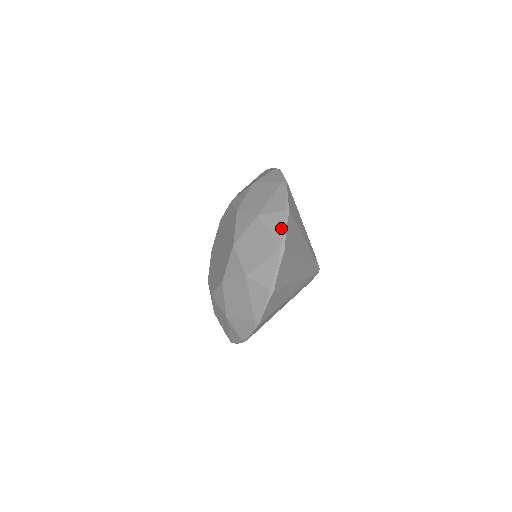
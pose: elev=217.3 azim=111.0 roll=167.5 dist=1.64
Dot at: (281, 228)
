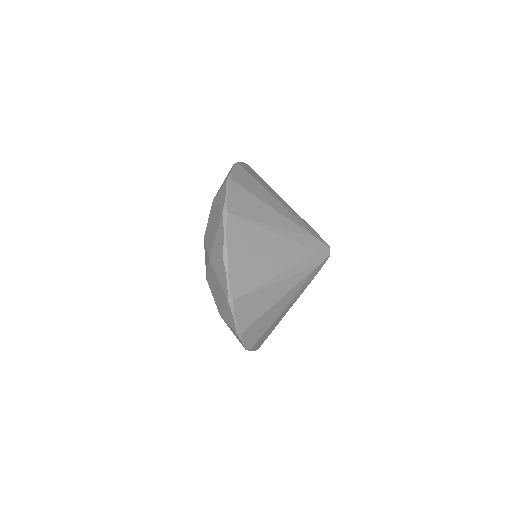
Dot at: (224, 278)
